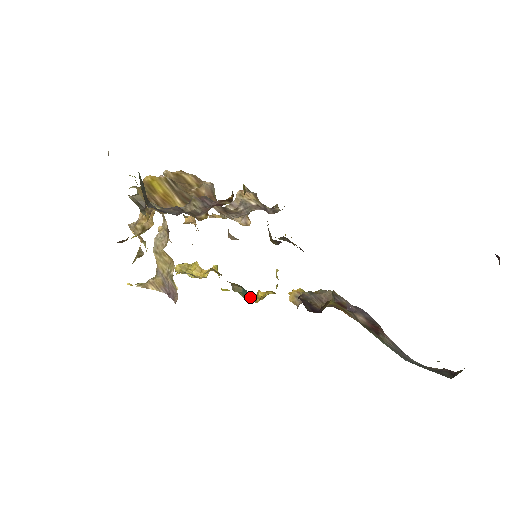
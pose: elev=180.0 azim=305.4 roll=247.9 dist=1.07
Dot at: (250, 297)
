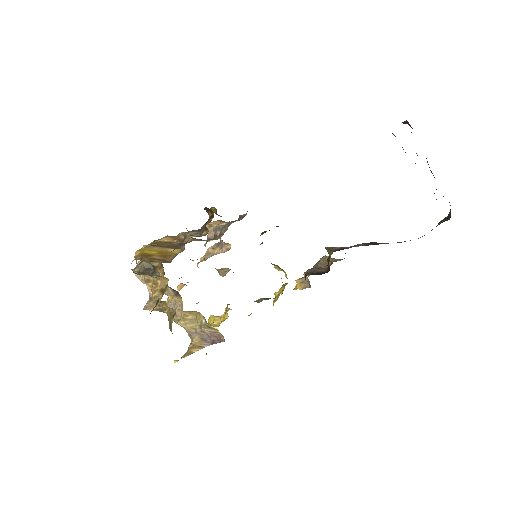
Dot at: occluded
